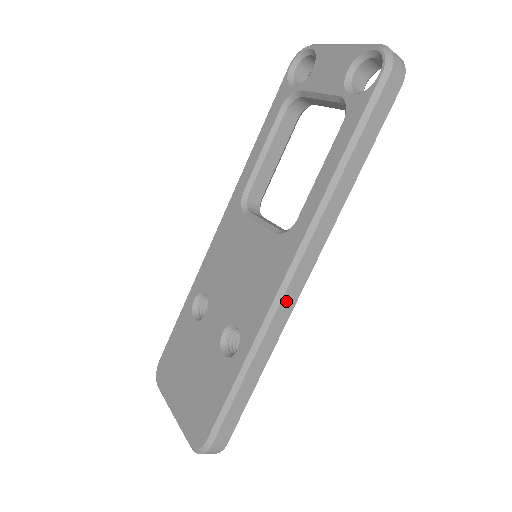
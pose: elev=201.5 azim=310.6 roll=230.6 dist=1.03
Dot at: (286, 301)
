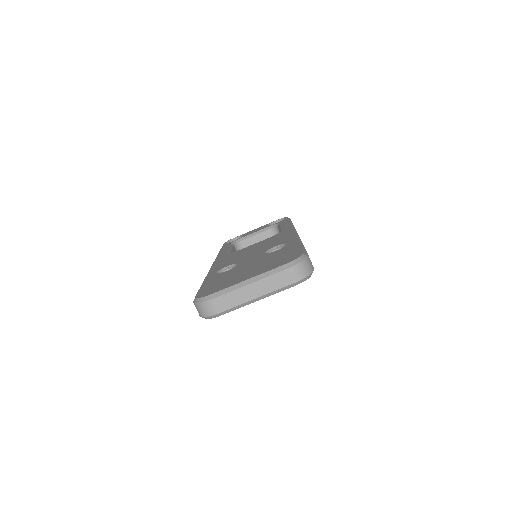
Dot at: occluded
